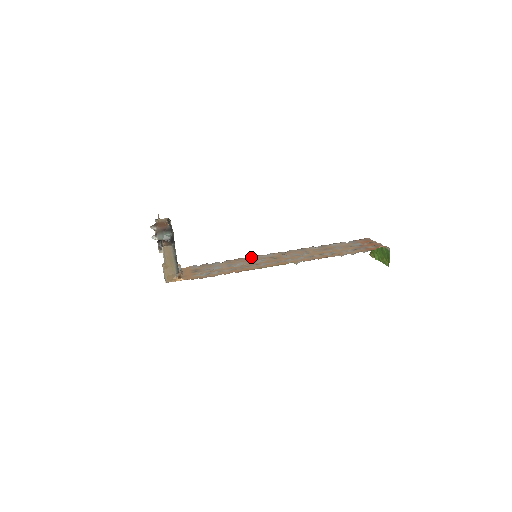
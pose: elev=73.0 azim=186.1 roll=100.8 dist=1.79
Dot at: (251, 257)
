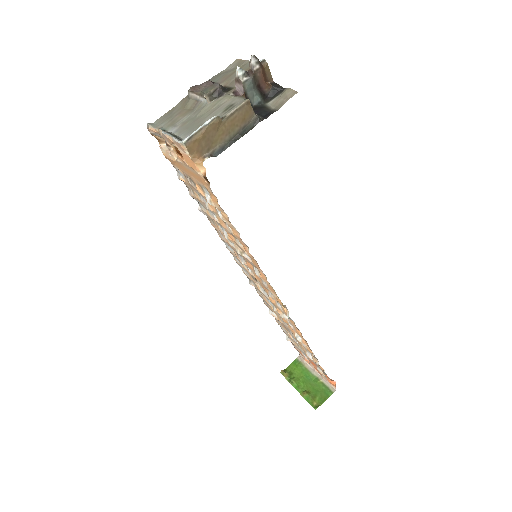
Dot at: (228, 246)
